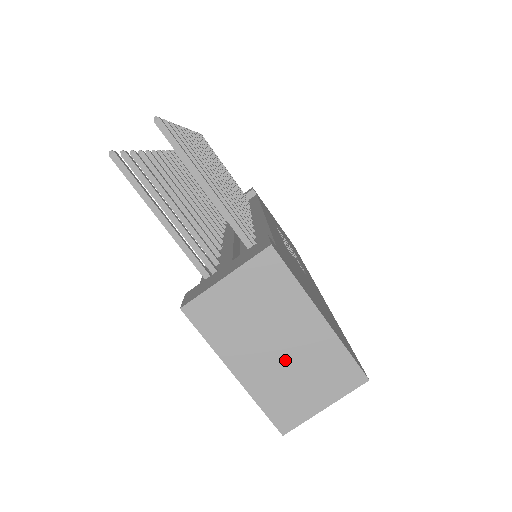
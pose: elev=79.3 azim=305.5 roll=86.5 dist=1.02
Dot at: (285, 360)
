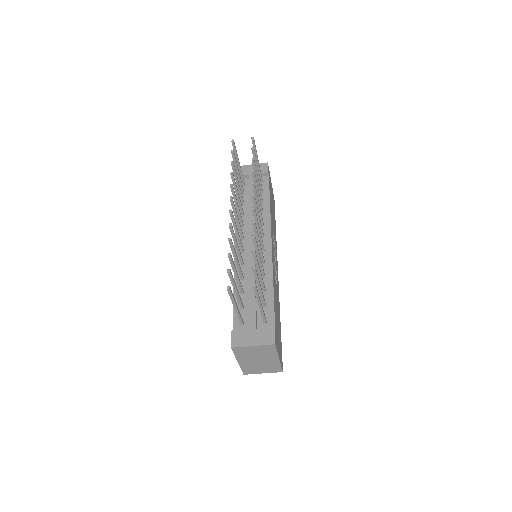
Dot at: (258, 363)
